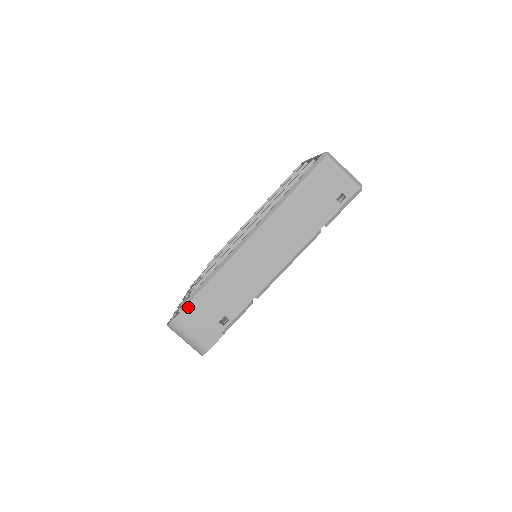
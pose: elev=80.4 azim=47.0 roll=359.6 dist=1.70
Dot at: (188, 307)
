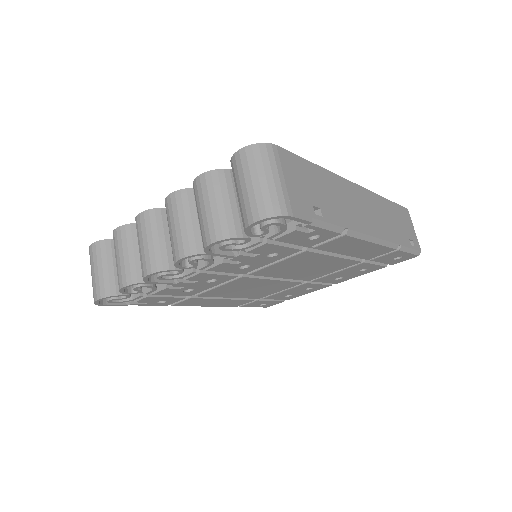
Dot at: (293, 156)
